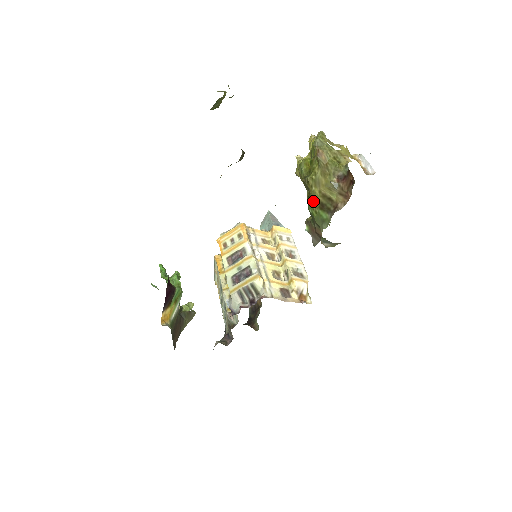
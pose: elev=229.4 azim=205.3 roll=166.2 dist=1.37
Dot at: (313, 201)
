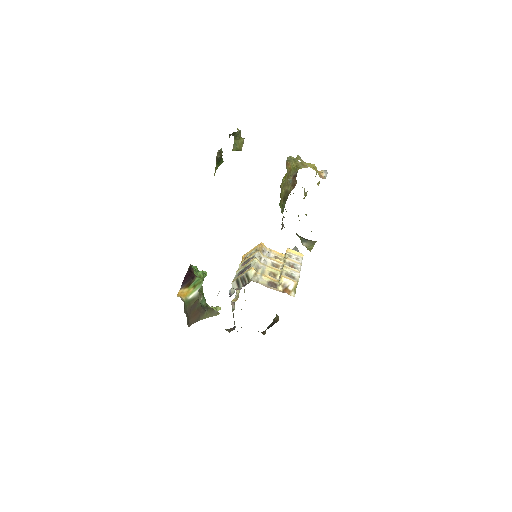
Dot at: (281, 198)
